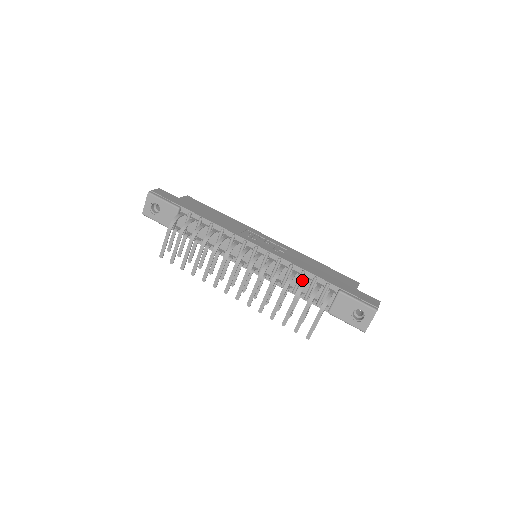
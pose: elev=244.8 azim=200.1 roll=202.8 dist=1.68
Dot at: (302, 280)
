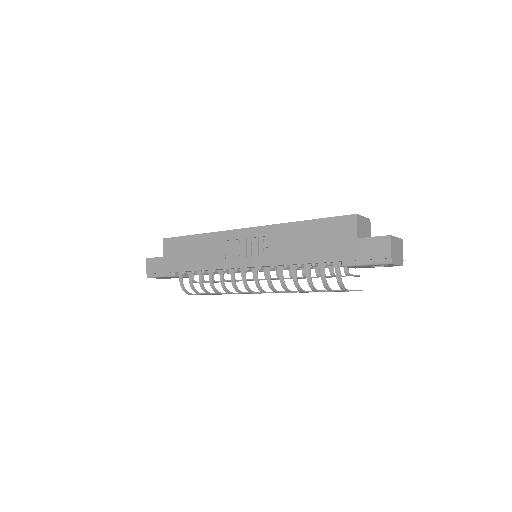
Dot at: occluded
